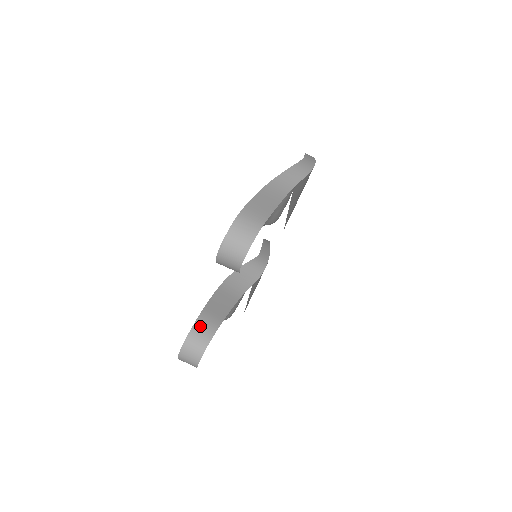
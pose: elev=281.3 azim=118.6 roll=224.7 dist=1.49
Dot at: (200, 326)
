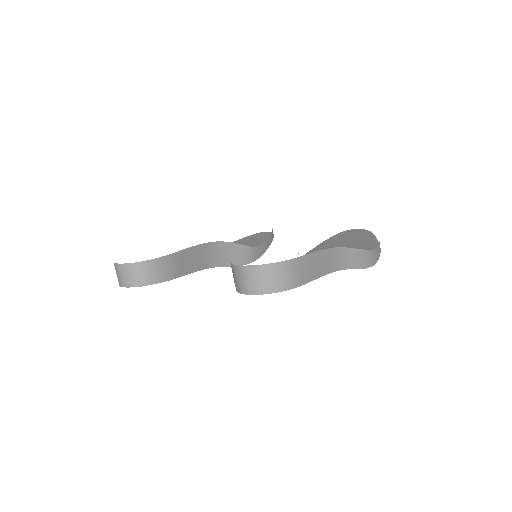
Dot at: (159, 265)
